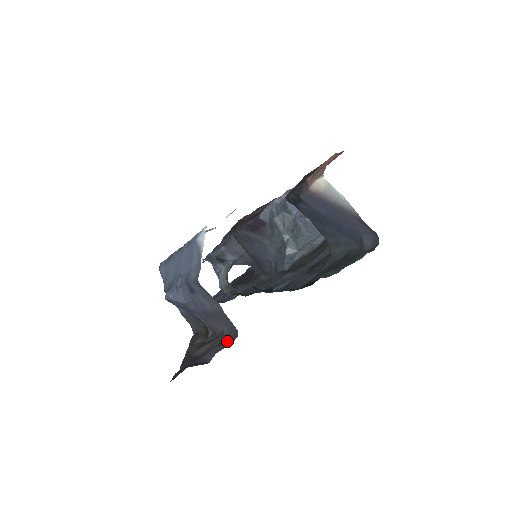
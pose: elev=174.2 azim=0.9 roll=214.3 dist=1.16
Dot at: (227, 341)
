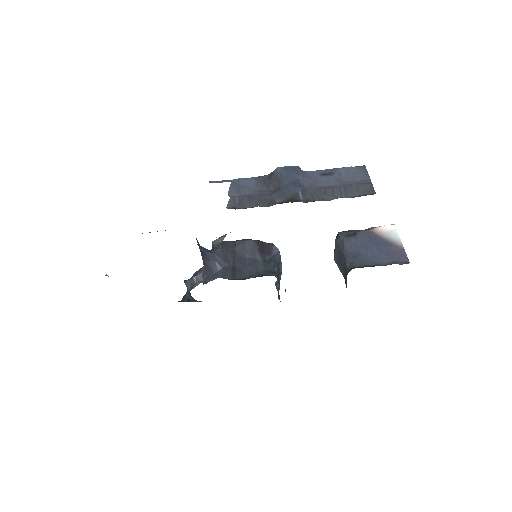
Dot at: occluded
